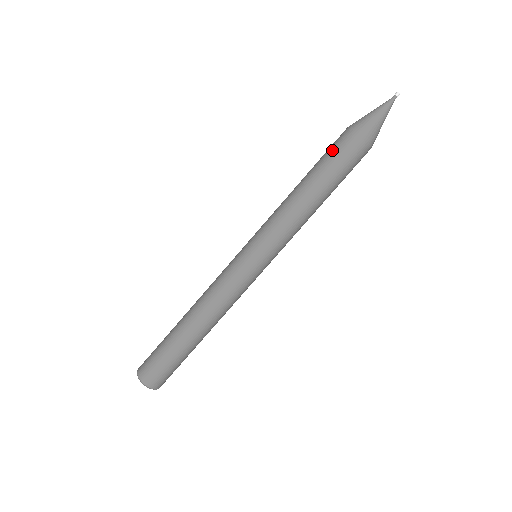
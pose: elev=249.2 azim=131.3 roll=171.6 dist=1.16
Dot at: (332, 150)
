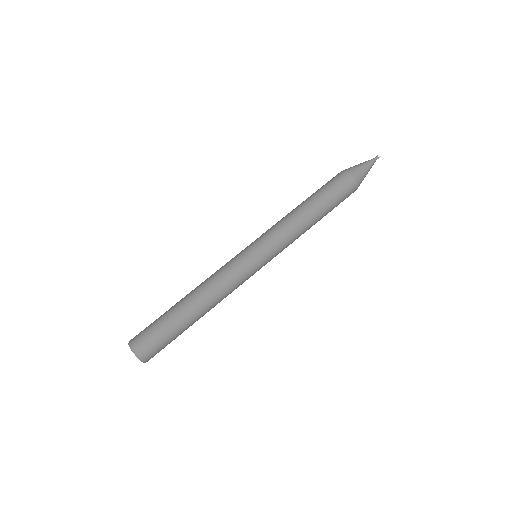
Dot at: (338, 191)
